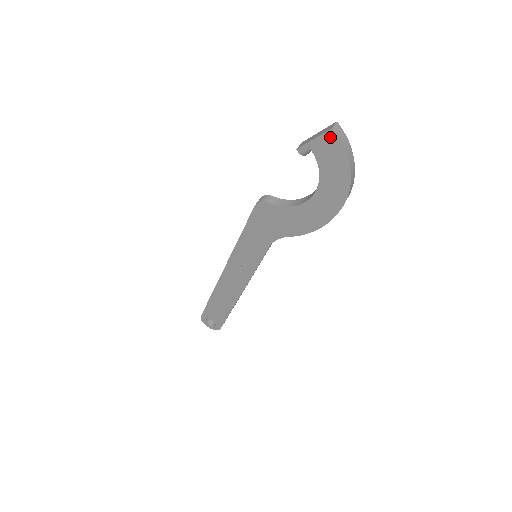
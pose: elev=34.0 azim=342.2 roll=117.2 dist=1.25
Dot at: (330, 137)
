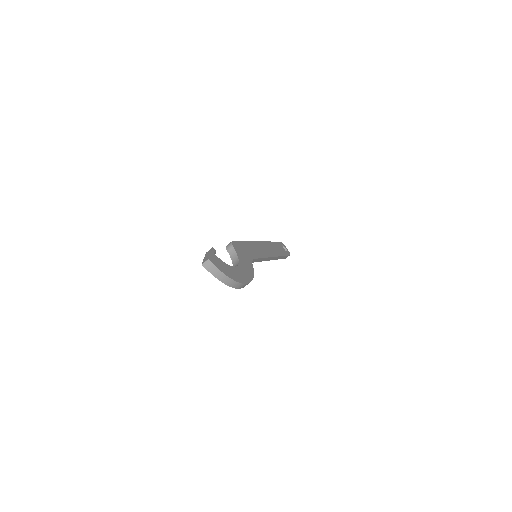
Dot at: (205, 265)
